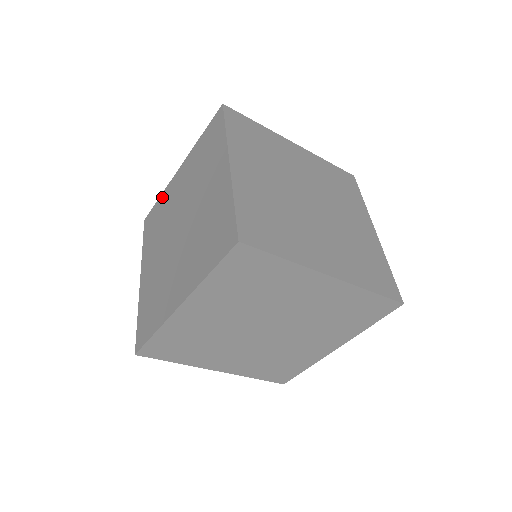
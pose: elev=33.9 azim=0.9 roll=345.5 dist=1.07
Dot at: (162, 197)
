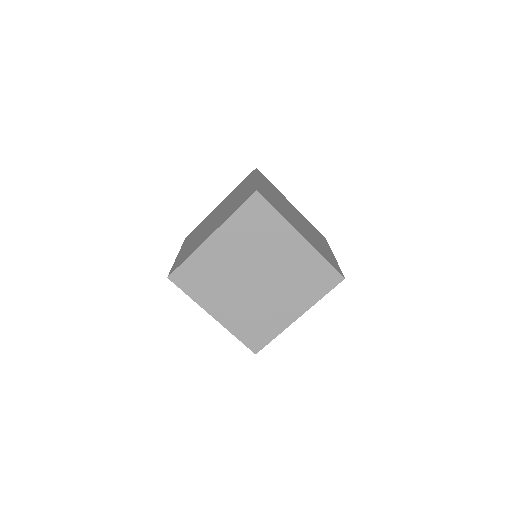
Dot at: (195, 259)
